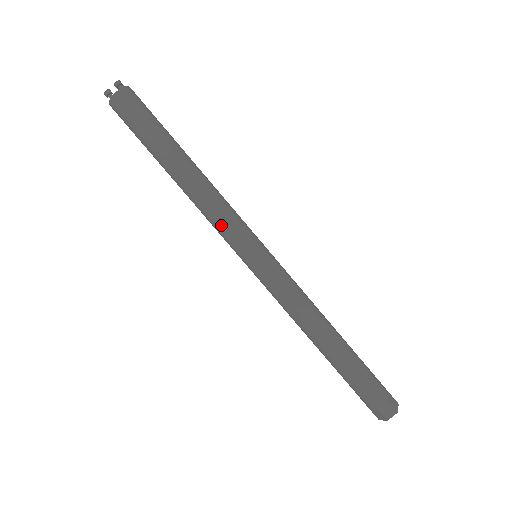
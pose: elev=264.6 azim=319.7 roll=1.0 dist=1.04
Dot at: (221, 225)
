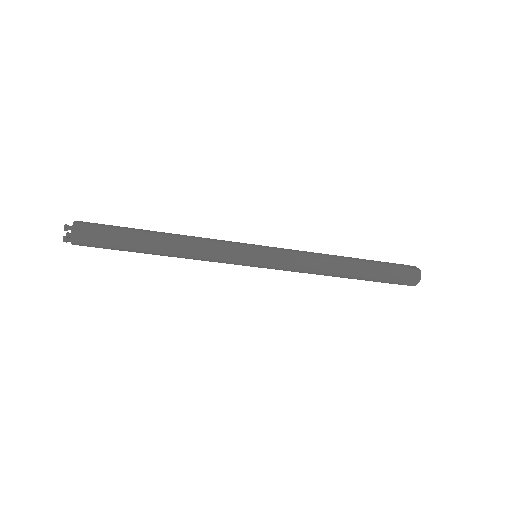
Dot at: occluded
